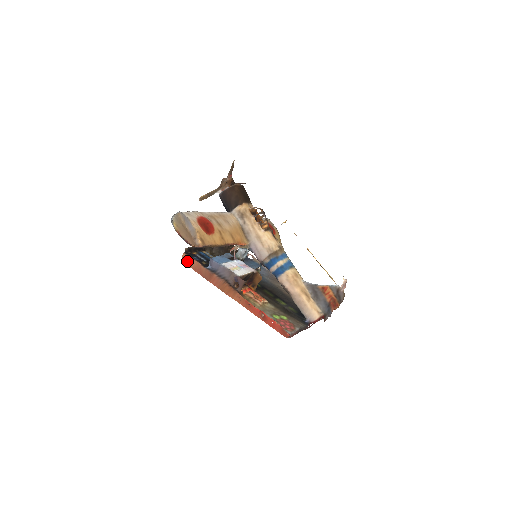
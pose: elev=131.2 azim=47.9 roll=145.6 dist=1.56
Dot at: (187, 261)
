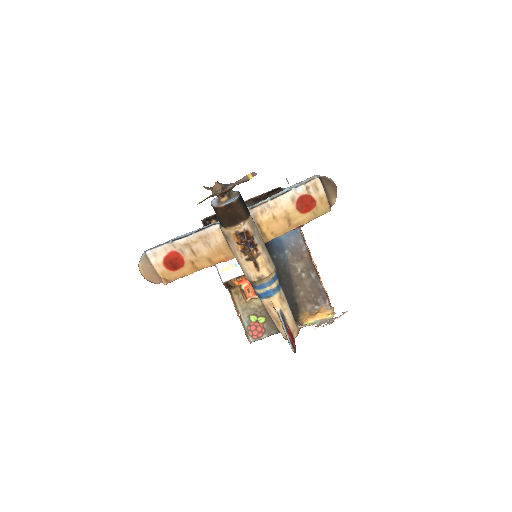
Dot at: occluded
